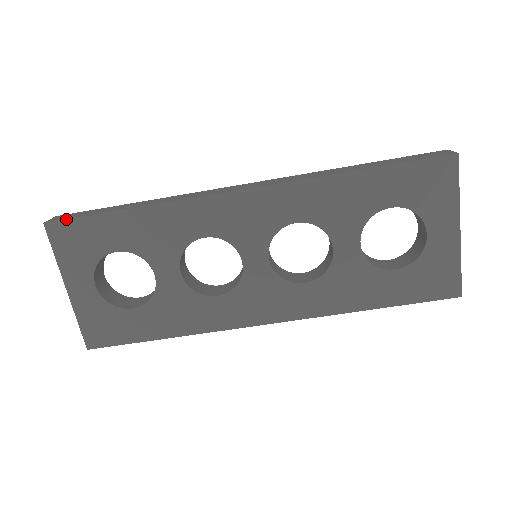
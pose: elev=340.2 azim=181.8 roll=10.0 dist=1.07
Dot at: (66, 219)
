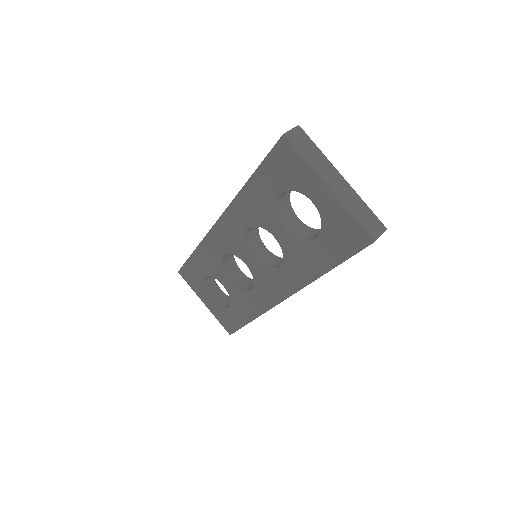
Dot at: (181, 267)
